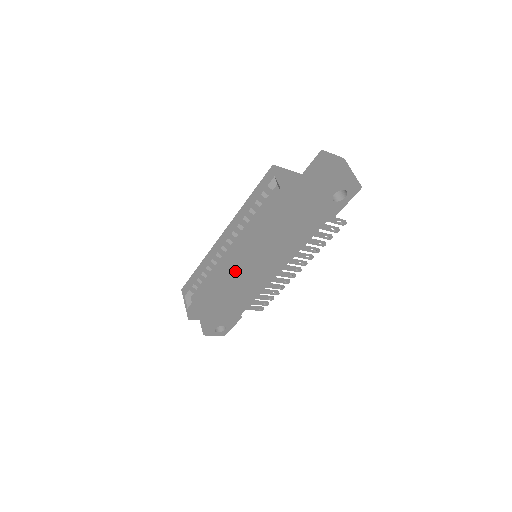
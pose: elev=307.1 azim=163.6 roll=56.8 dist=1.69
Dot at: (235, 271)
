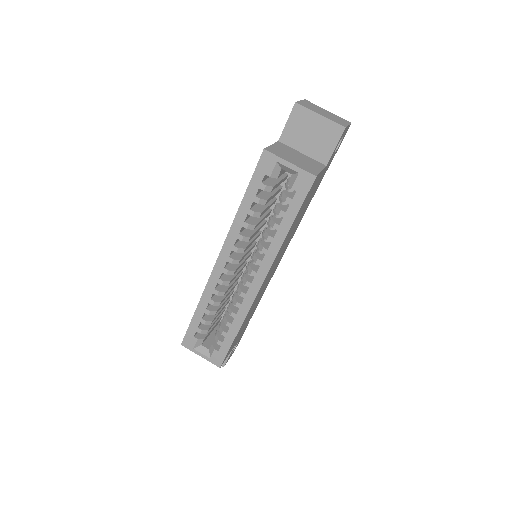
Dot at: (261, 287)
